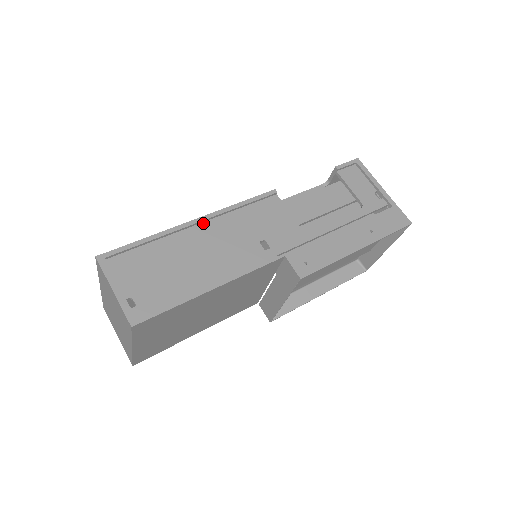
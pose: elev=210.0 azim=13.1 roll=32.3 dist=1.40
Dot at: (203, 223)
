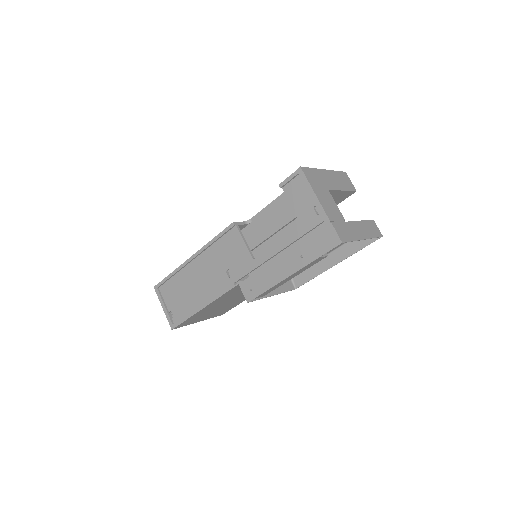
Dot at: (196, 258)
